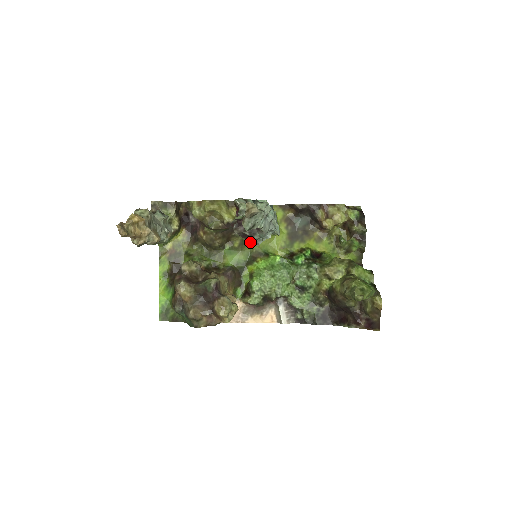
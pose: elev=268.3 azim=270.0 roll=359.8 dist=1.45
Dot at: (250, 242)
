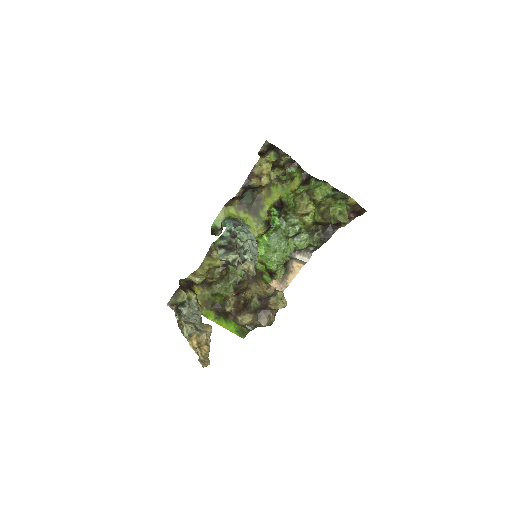
Dot at: occluded
